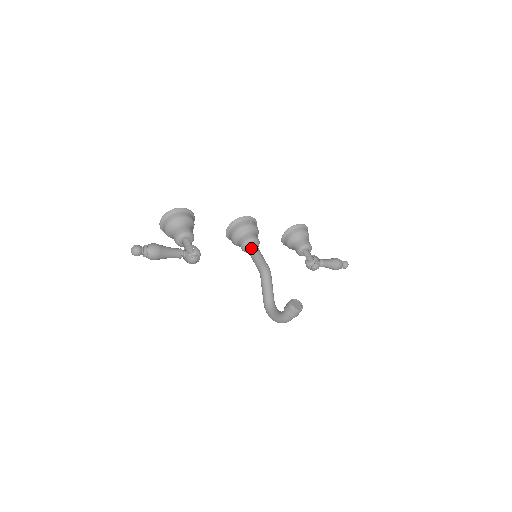
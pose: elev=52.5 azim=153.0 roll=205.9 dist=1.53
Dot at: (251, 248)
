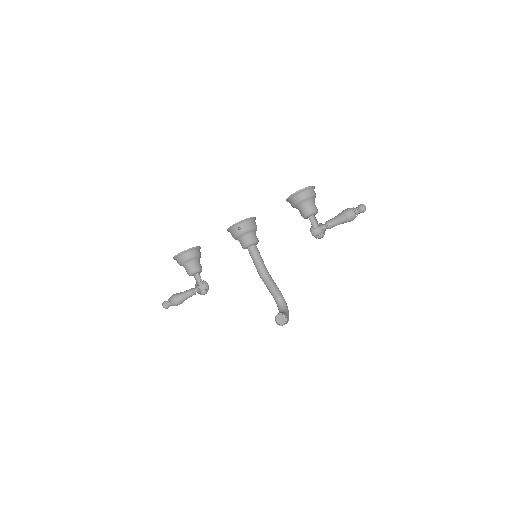
Dot at: (249, 252)
